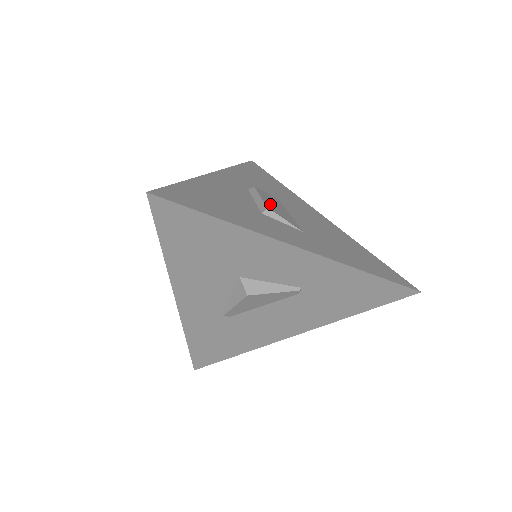
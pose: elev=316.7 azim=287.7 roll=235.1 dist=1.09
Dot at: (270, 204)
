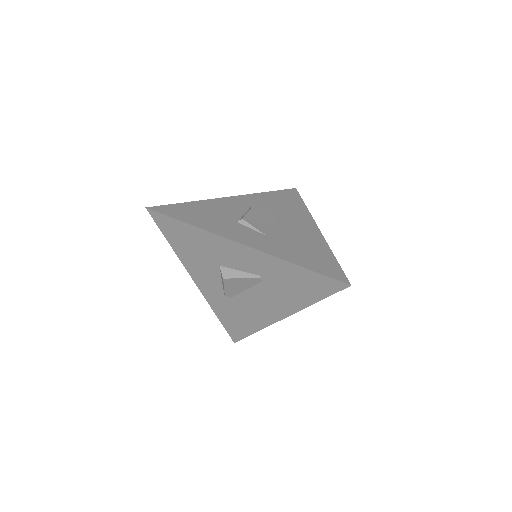
Dot at: (252, 216)
